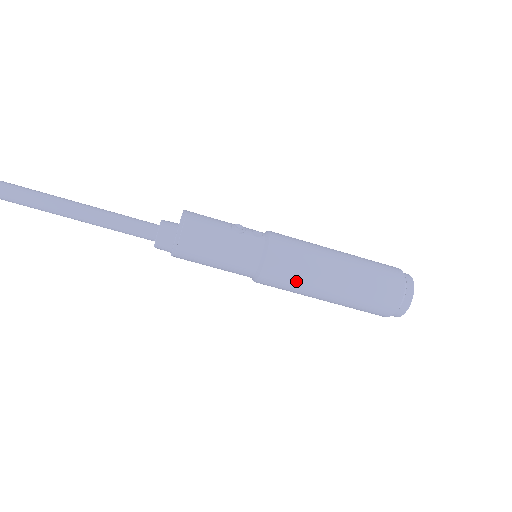
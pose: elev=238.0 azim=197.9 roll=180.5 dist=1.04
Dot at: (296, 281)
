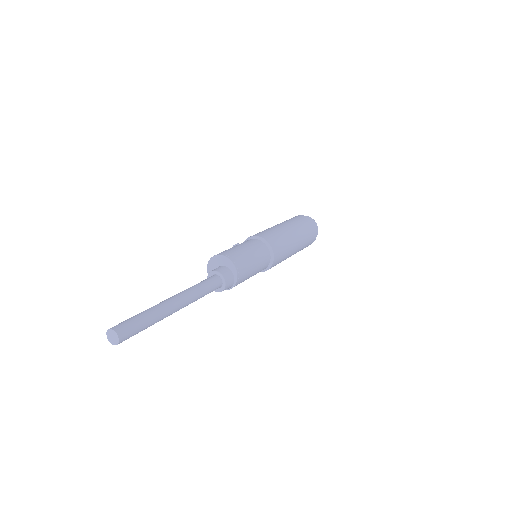
Dot at: (283, 239)
